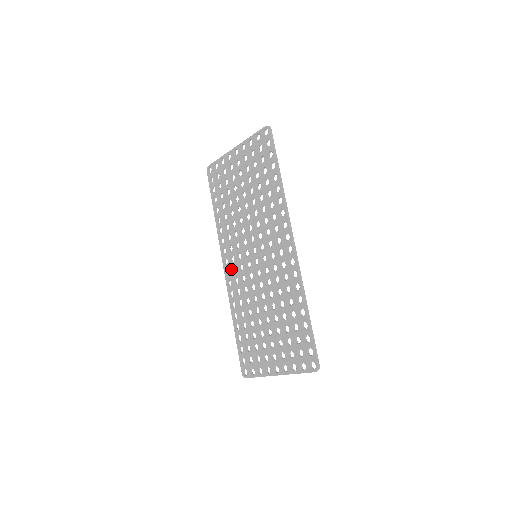
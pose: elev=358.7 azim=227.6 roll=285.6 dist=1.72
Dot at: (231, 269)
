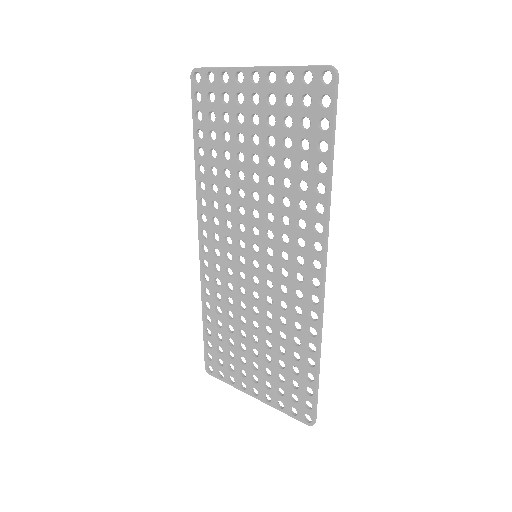
Dot at: (211, 249)
